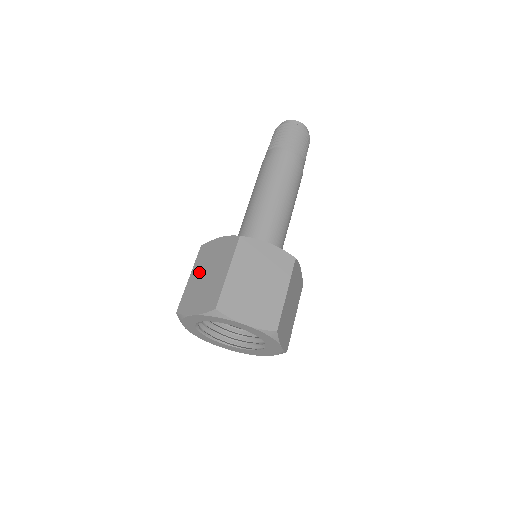
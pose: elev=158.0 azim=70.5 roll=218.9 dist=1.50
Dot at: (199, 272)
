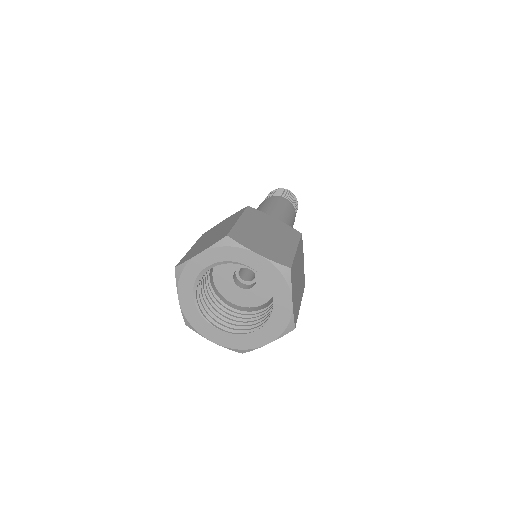
Dot at: (202, 240)
